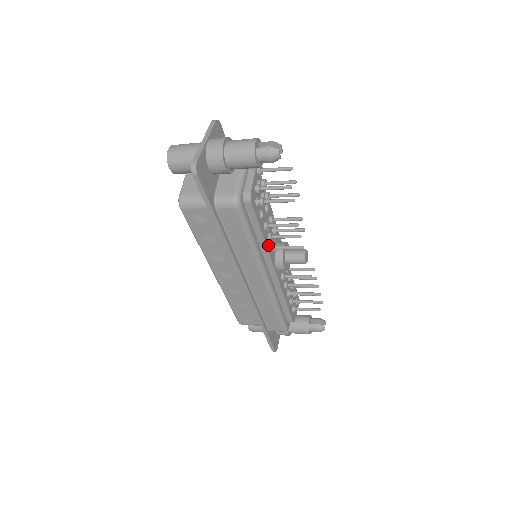
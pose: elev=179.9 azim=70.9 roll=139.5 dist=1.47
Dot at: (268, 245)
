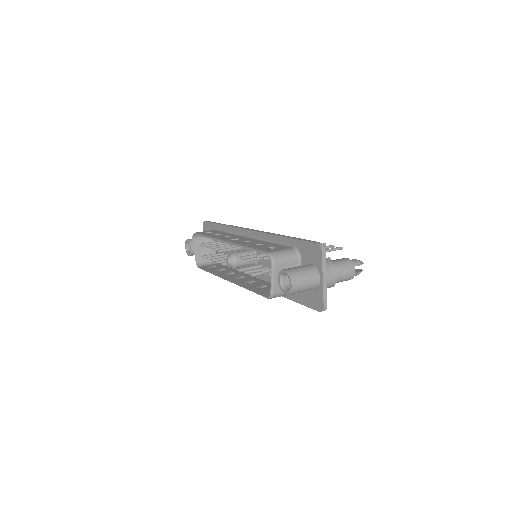
Dot at: occluded
